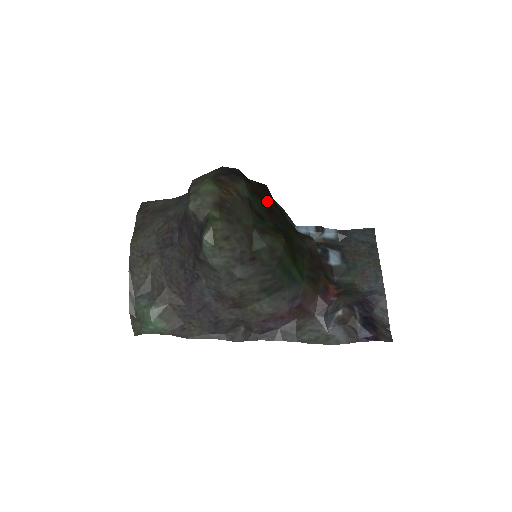
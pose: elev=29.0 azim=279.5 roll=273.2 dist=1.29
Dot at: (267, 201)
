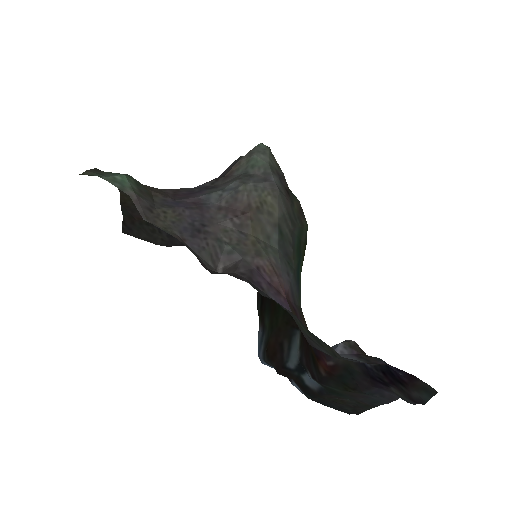
Dot at: occluded
